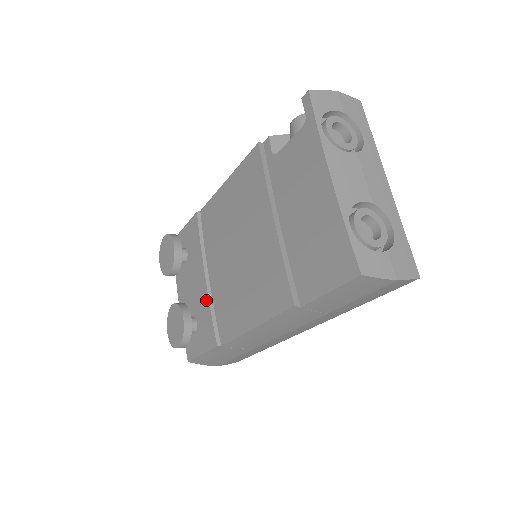
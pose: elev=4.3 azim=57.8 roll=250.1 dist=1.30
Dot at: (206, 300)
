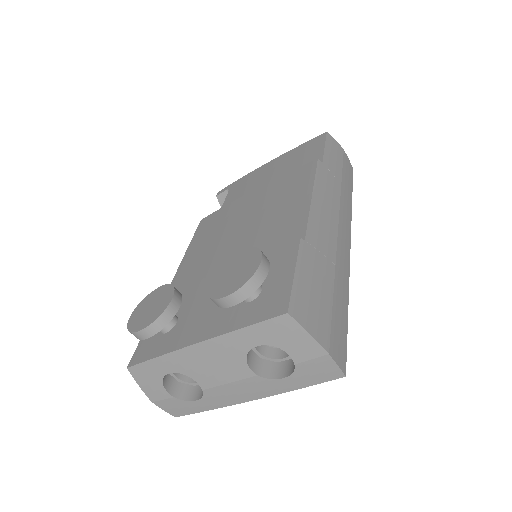
Dot at: occluded
